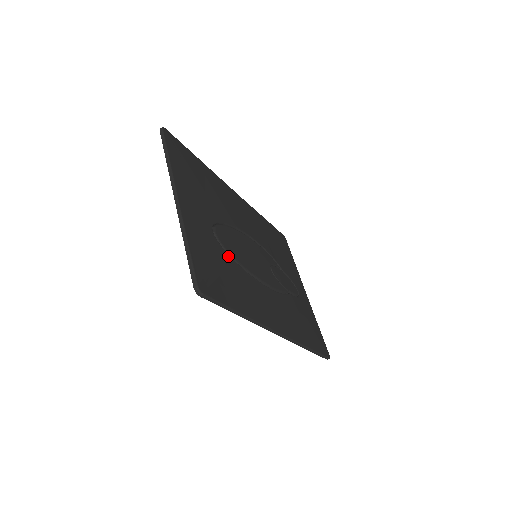
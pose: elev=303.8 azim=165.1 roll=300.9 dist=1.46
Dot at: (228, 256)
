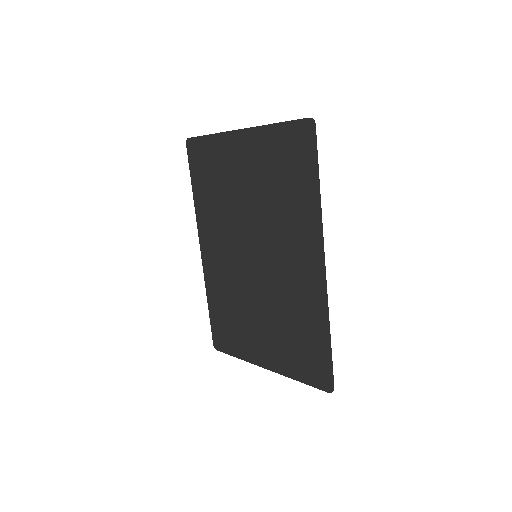
Dot at: occluded
